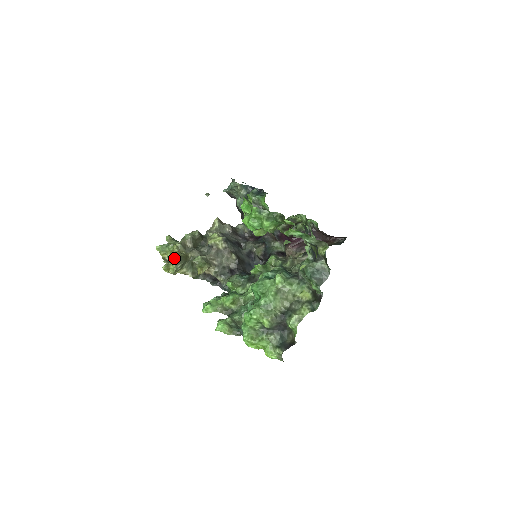
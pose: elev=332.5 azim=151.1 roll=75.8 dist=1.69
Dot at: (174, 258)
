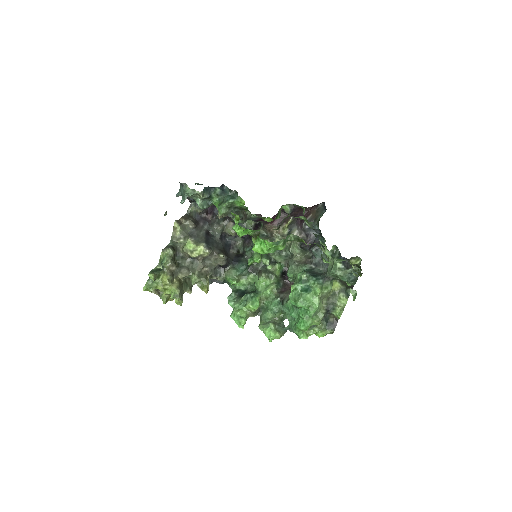
Dot at: (179, 296)
